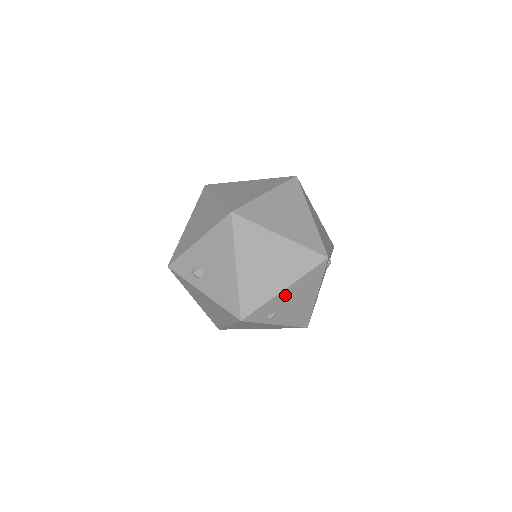
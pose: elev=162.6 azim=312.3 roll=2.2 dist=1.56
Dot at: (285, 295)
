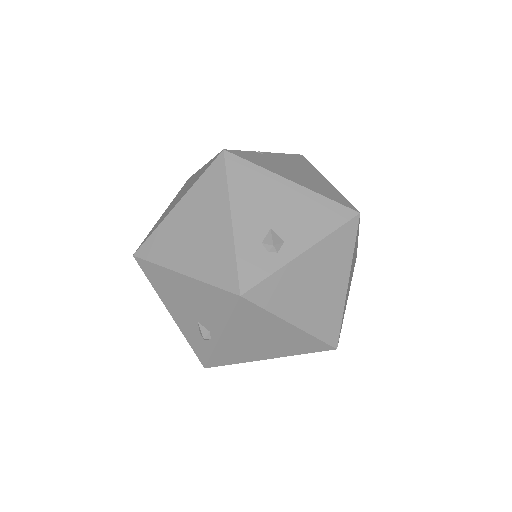
Dot at: occluded
